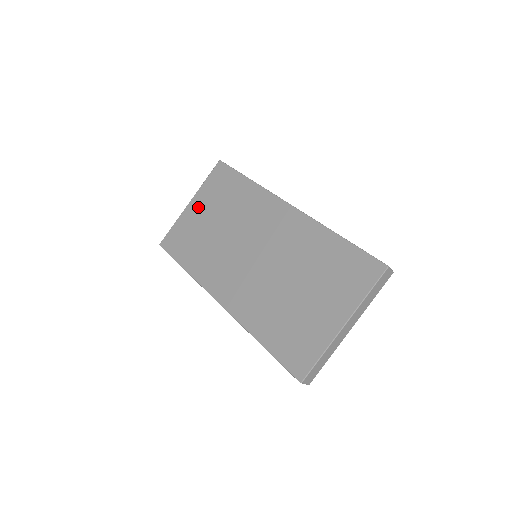
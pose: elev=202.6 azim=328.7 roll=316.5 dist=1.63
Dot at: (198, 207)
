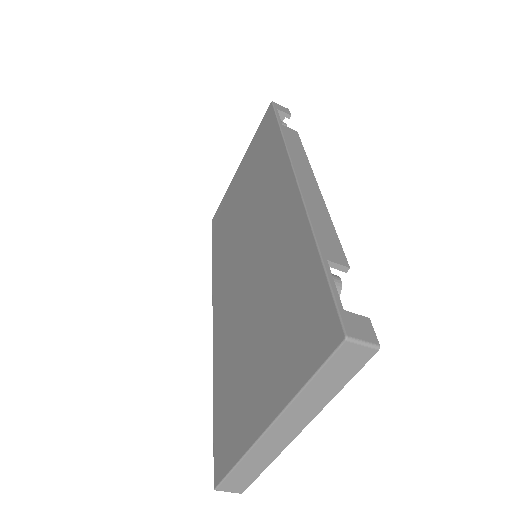
Dot at: (241, 172)
